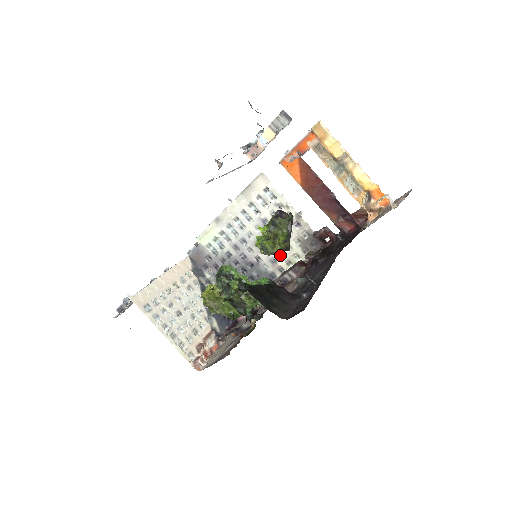
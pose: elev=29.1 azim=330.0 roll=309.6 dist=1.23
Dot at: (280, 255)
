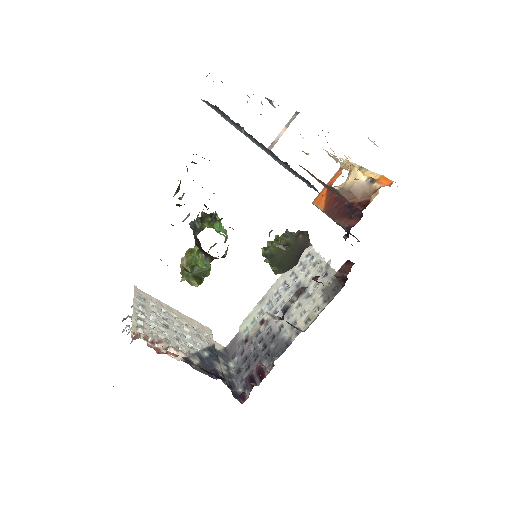
Dot at: (302, 315)
